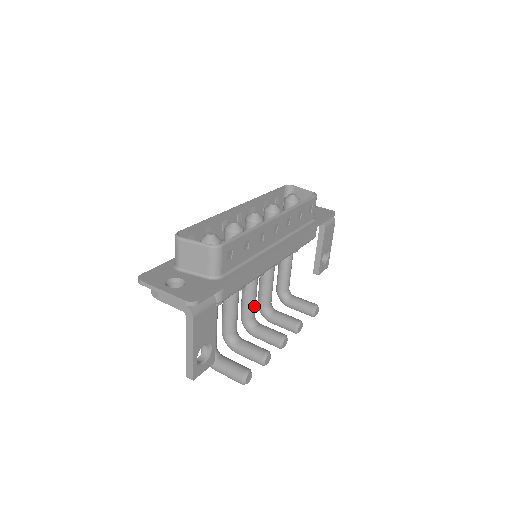
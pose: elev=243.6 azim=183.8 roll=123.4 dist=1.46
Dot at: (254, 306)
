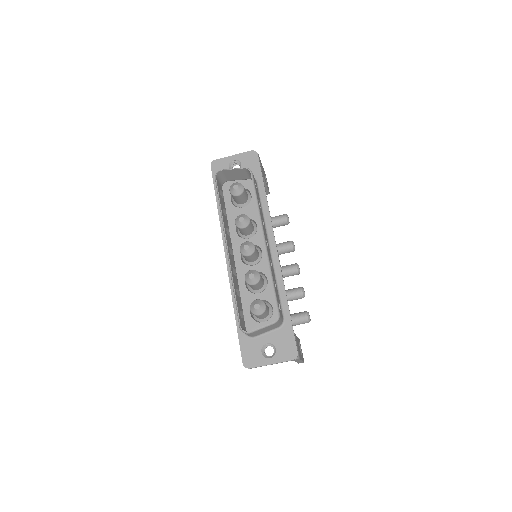
Dot at: occluded
